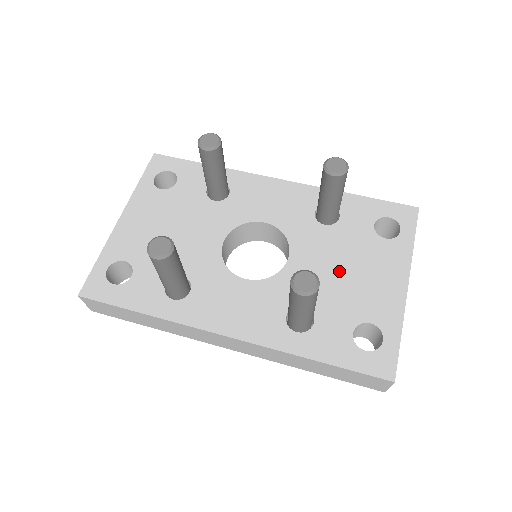
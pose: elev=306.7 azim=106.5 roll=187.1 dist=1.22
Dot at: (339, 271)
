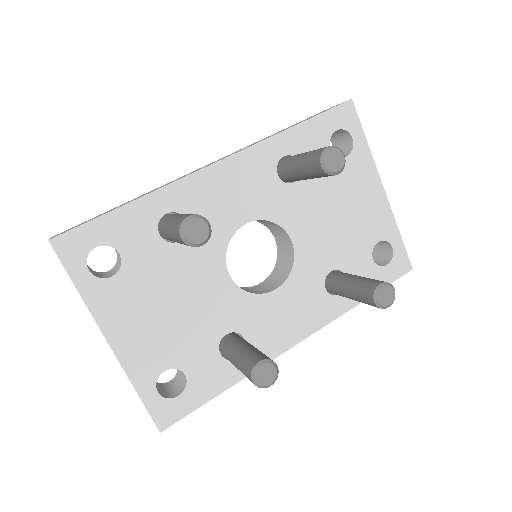
Dot at: (334, 219)
